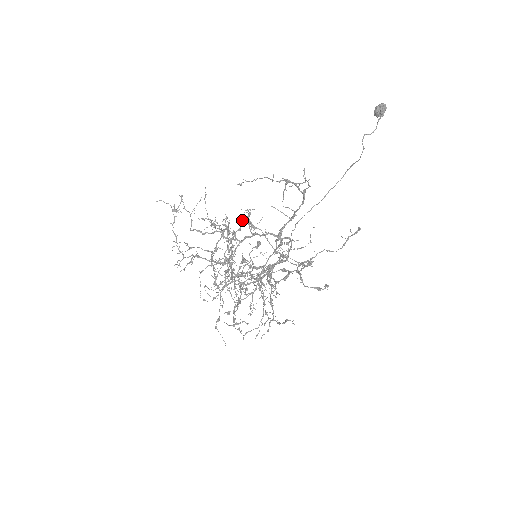
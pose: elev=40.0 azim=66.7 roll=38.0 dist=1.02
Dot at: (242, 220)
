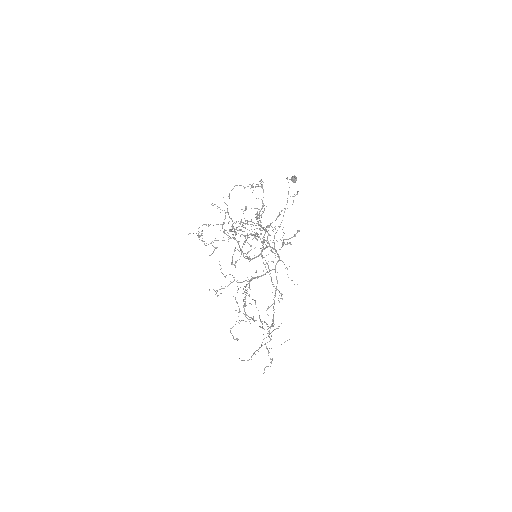
Dot at: occluded
